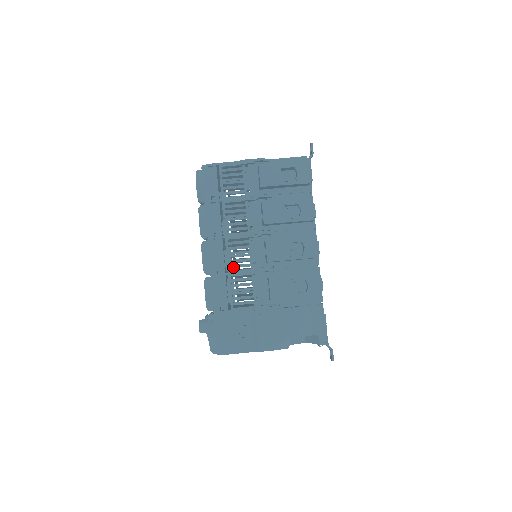
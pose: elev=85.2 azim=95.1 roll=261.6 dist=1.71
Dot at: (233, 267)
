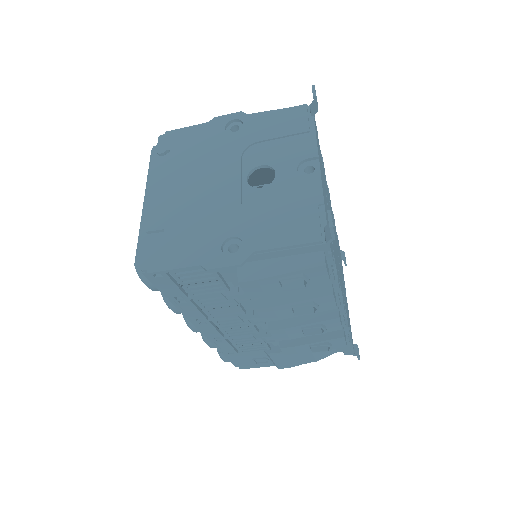
Dot at: (232, 335)
